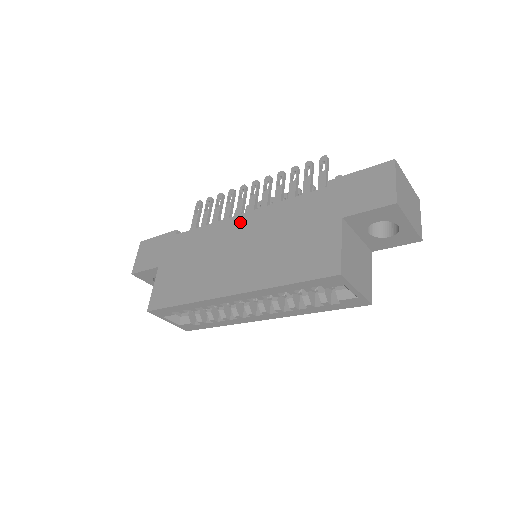
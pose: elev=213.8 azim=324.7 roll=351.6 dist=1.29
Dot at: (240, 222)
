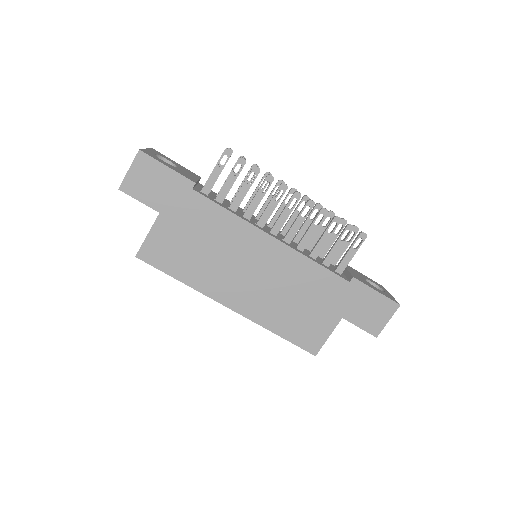
Dot at: (268, 245)
